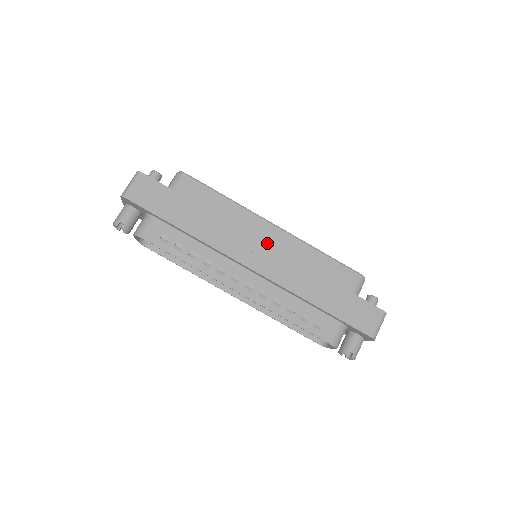
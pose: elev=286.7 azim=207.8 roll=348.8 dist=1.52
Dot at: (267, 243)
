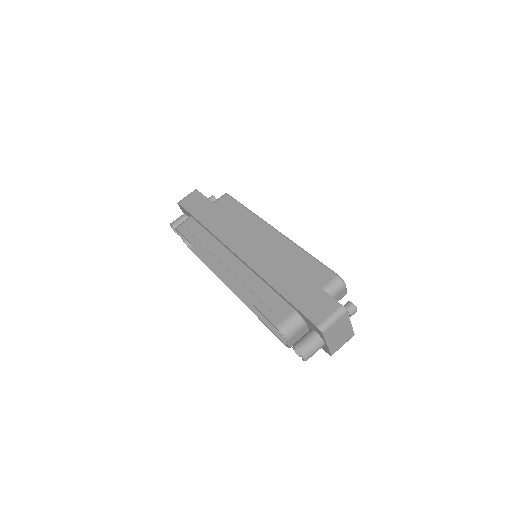
Dot at: (262, 241)
